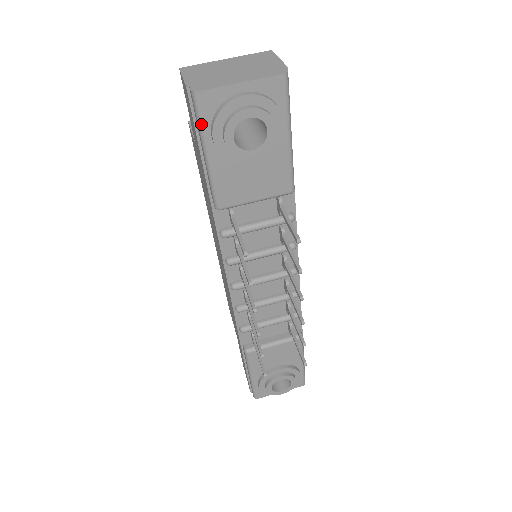
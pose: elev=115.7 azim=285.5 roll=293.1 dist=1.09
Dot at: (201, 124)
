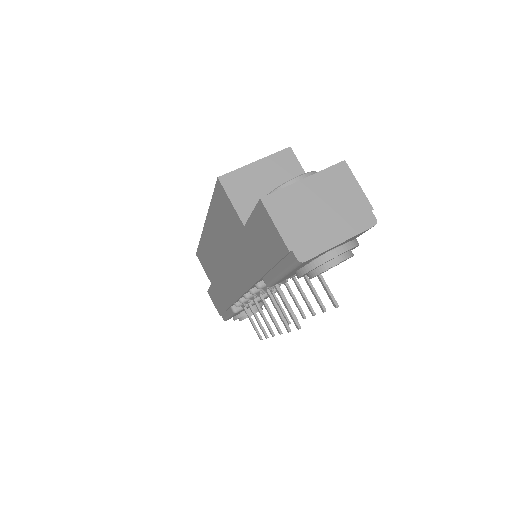
Dot at: (293, 270)
